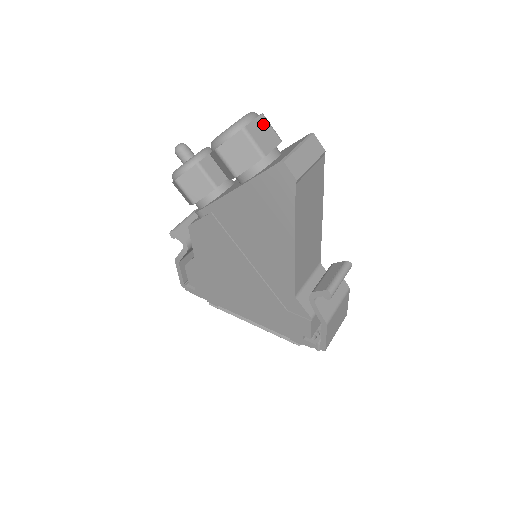
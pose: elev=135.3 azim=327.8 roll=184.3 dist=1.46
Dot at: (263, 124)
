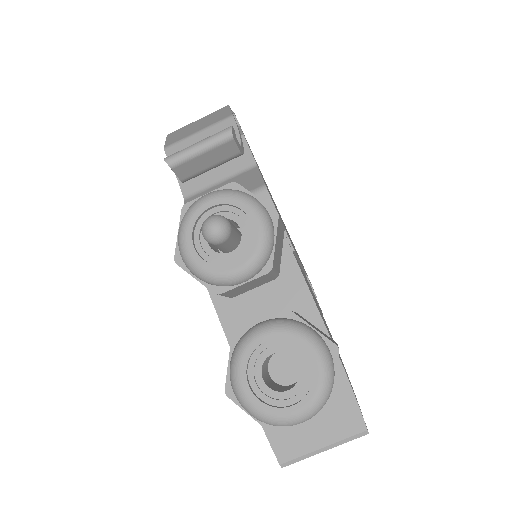
Dot at: occluded
